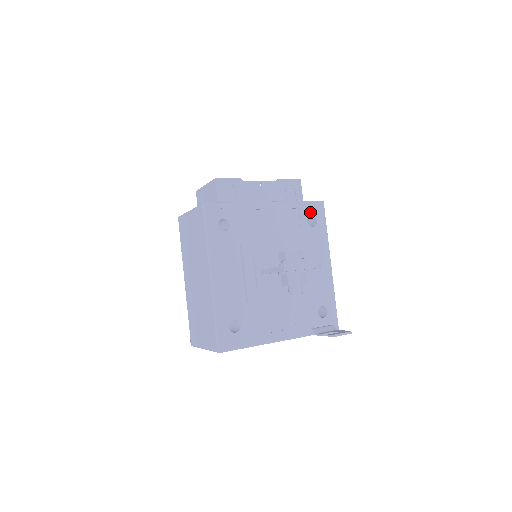
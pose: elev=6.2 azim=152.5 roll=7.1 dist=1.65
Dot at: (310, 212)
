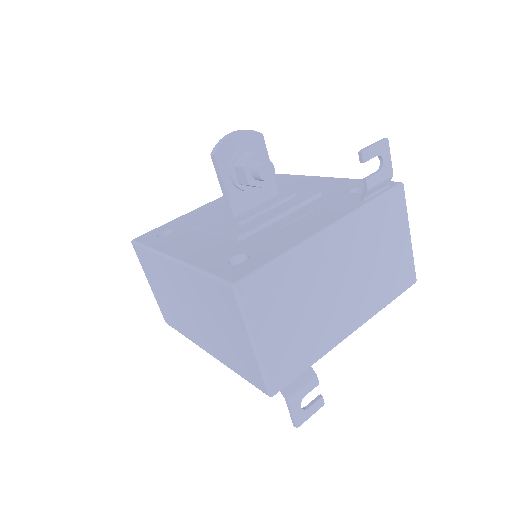
Dot at: occluded
